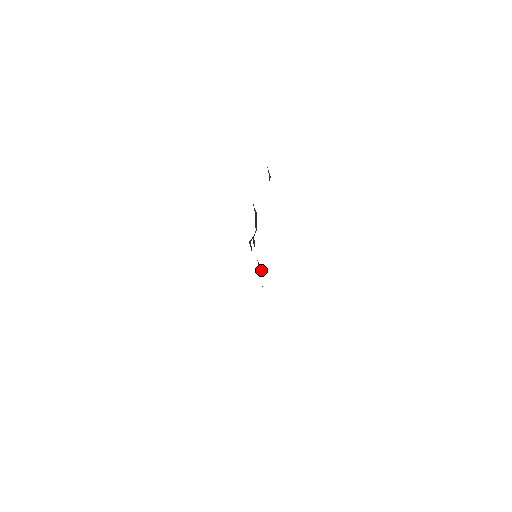
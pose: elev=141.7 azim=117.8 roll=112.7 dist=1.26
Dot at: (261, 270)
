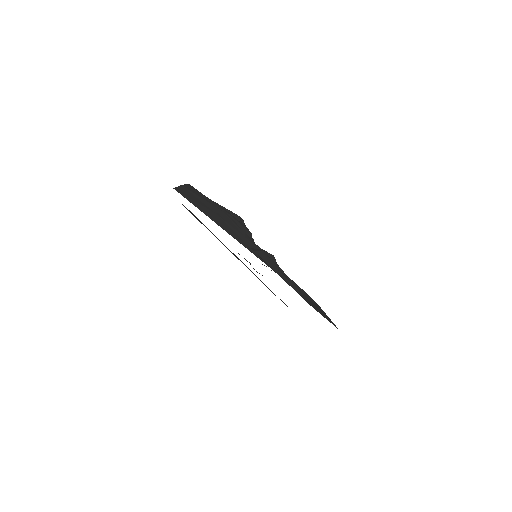
Dot at: occluded
